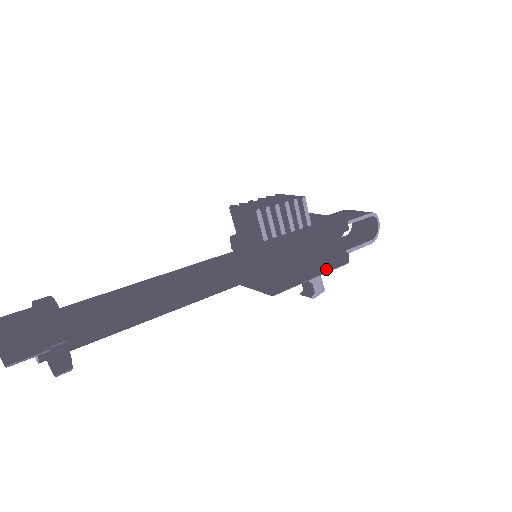
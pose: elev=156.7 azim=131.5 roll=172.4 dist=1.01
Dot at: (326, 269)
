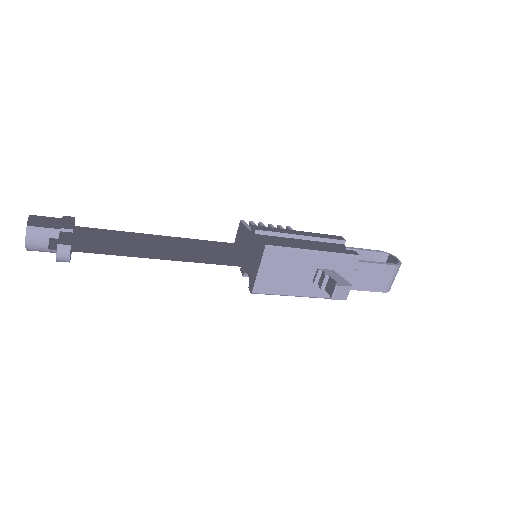
Dot at: (328, 251)
